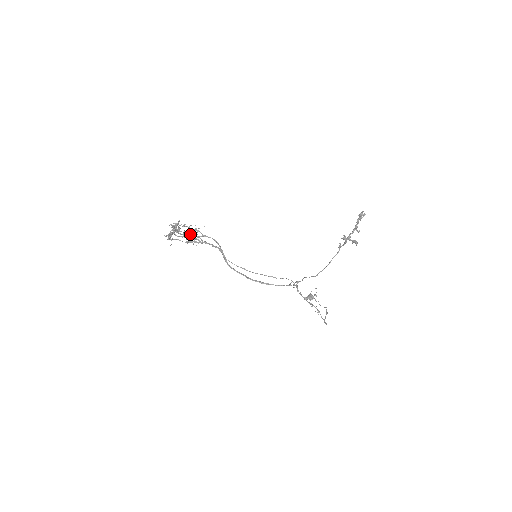
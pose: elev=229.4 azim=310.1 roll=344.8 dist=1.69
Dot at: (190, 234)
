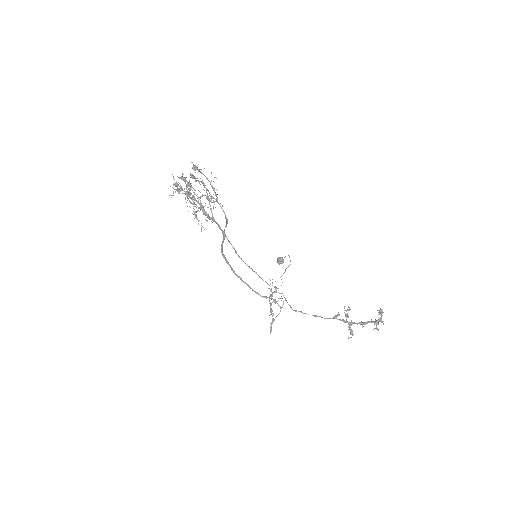
Dot at: (204, 185)
